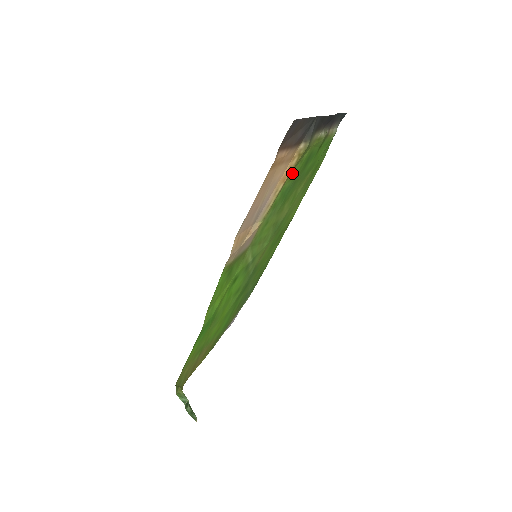
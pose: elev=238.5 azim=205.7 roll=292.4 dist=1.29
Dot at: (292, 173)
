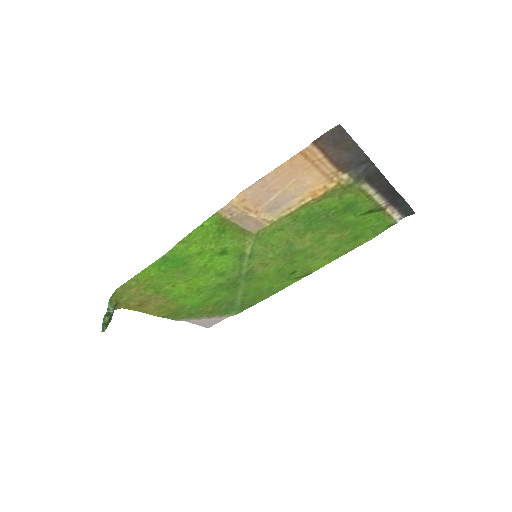
Dot at: (326, 200)
